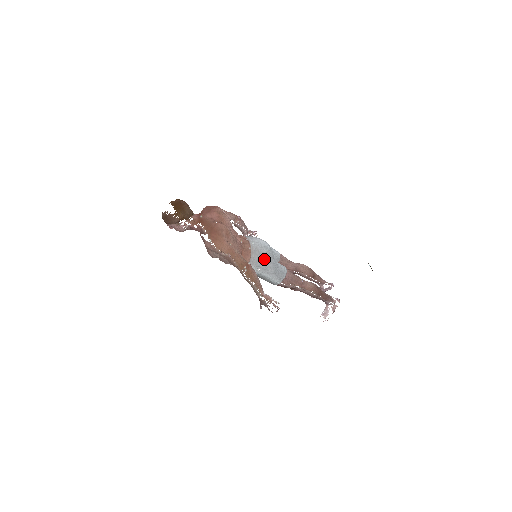
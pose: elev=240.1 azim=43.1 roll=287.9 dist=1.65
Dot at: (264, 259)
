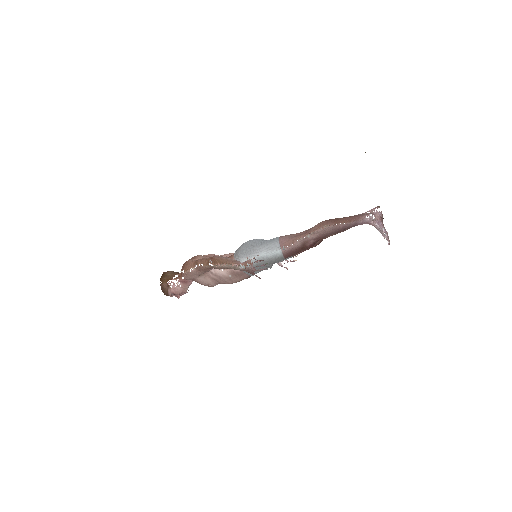
Dot at: (246, 247)
